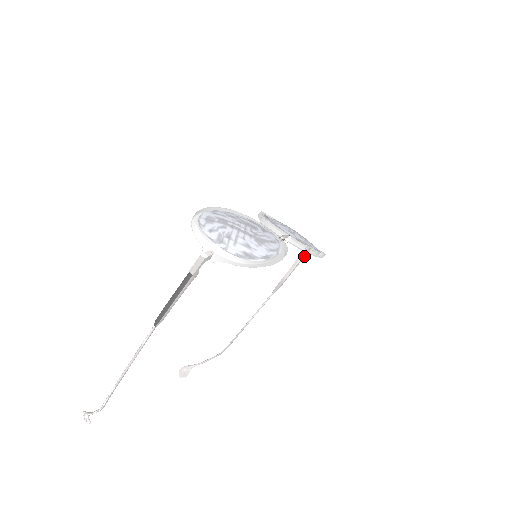
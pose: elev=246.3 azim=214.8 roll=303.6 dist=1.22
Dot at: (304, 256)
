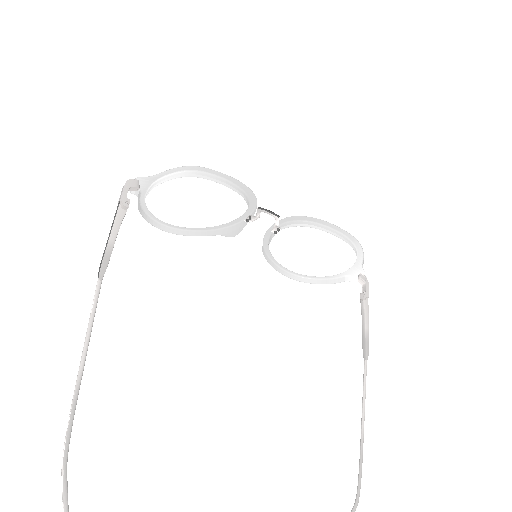
Dot at: (365, 291)
